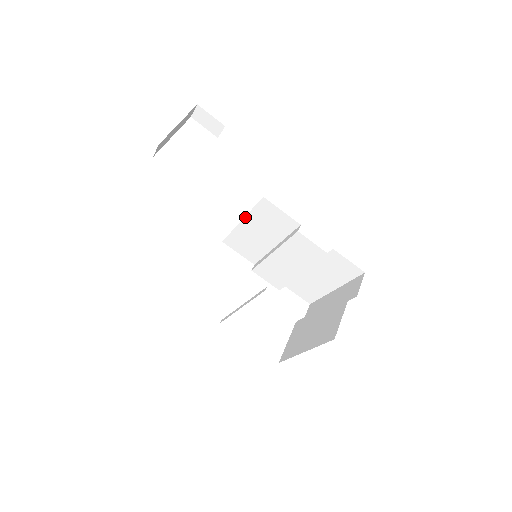
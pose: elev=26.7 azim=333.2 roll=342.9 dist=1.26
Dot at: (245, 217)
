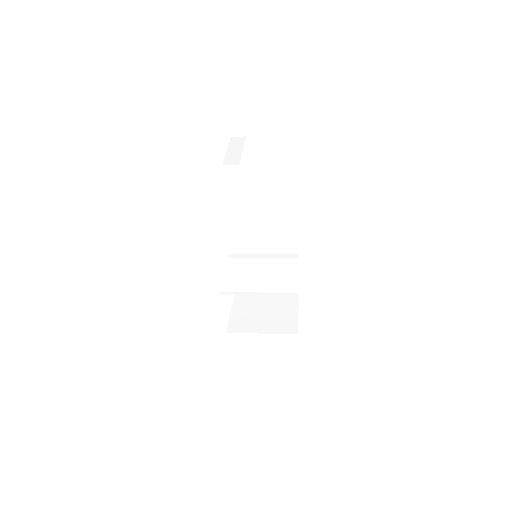
Dot at: (267, 228)
